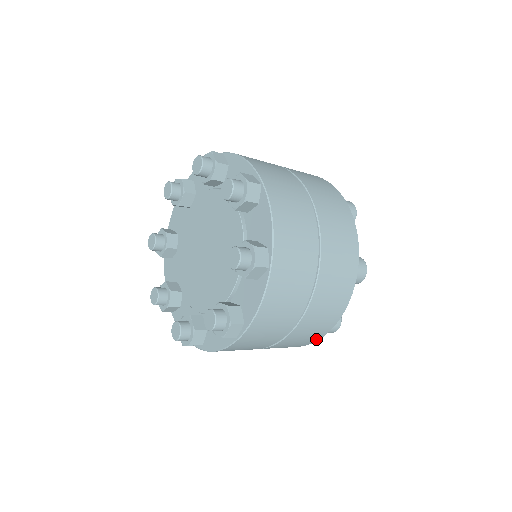
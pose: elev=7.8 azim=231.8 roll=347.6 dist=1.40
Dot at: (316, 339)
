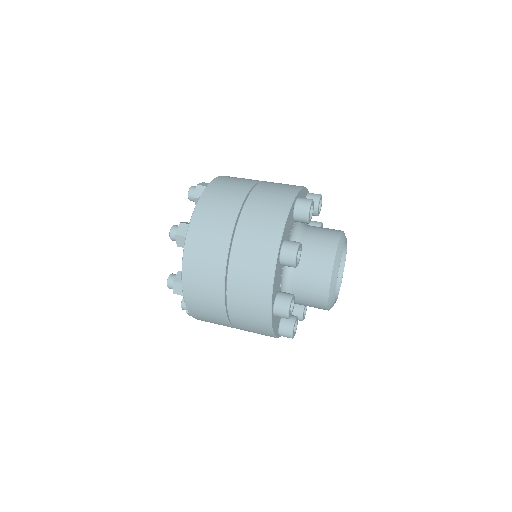
Dot at: occluded
